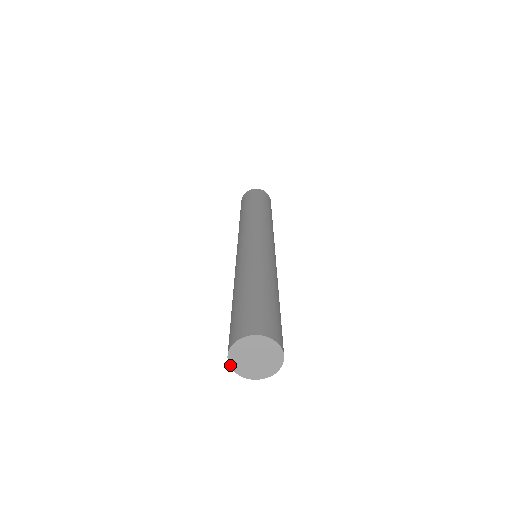
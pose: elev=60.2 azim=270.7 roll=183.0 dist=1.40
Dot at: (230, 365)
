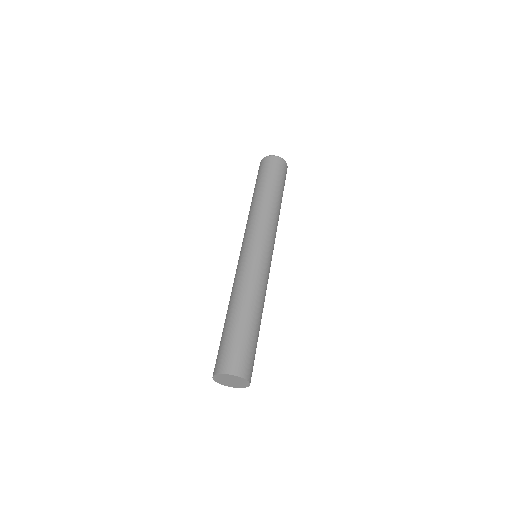
Dot at: (213, 379)
